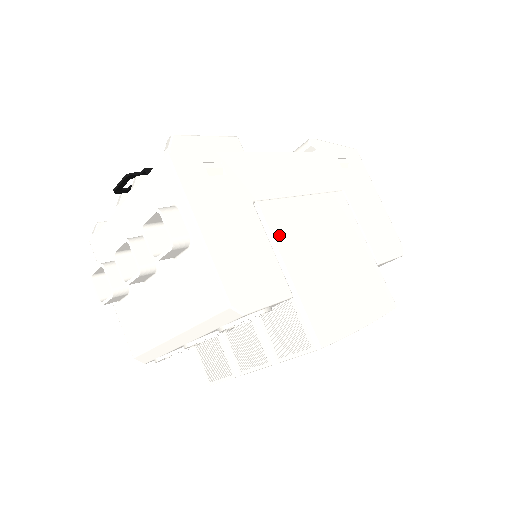
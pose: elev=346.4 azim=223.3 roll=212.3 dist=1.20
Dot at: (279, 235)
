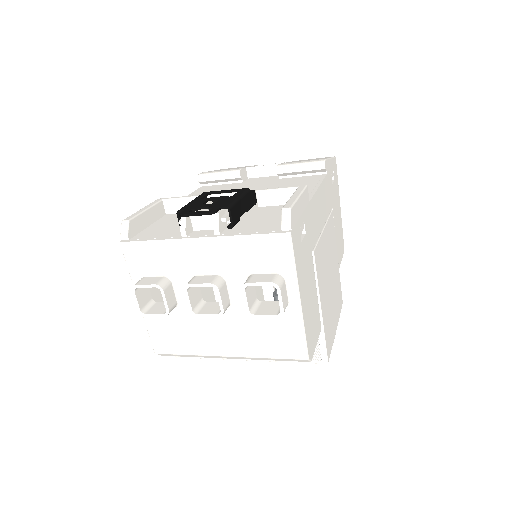
Dot at: (319, 278)
